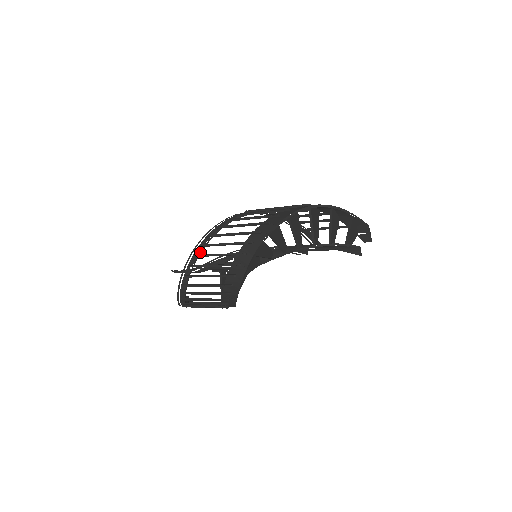
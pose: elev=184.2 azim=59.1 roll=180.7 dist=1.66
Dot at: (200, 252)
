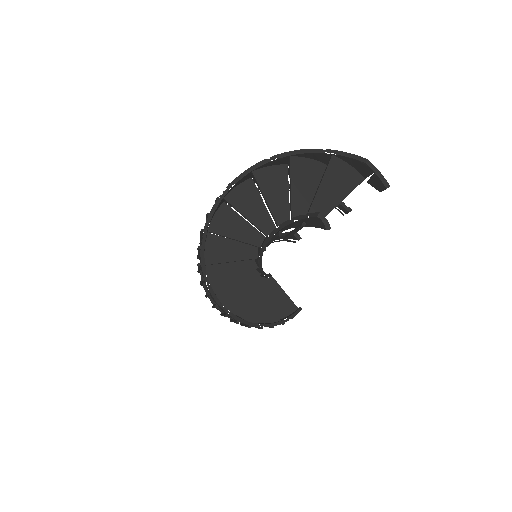
Dot at: occluded
